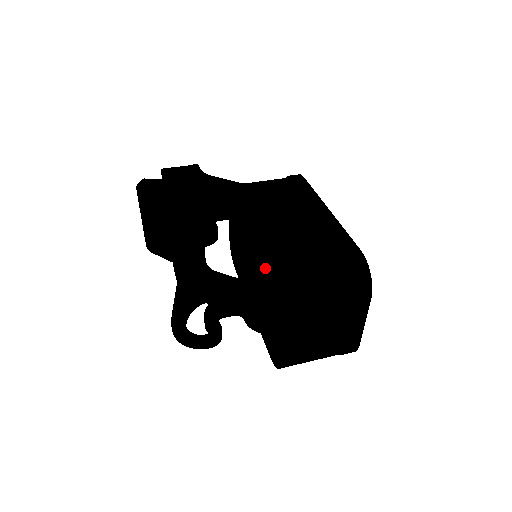
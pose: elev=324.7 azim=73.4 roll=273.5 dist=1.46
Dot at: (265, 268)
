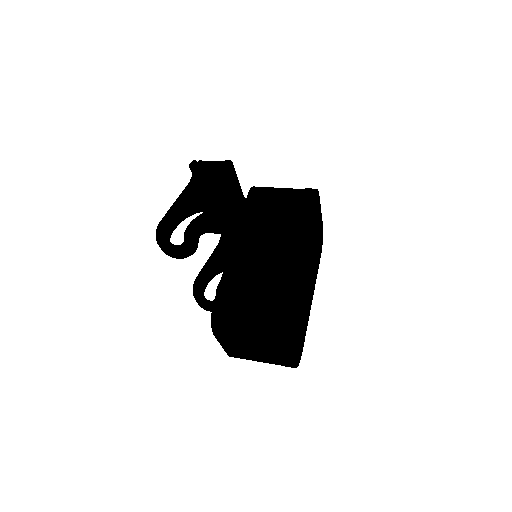
Dot at: occluded
